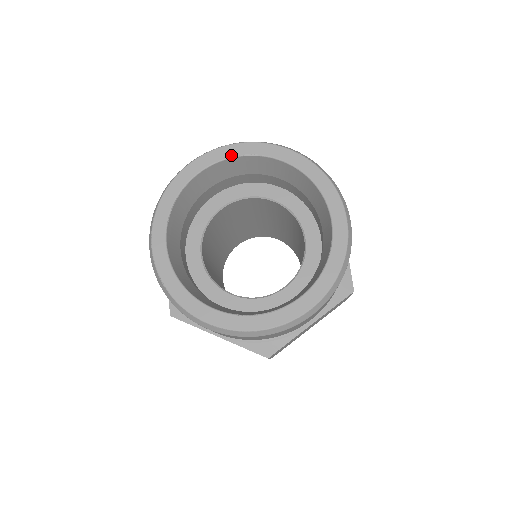
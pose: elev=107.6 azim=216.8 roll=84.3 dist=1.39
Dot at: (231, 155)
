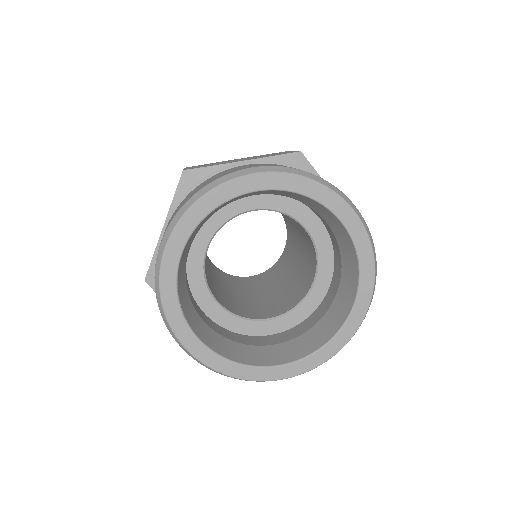
Dot at: (202, 216)
